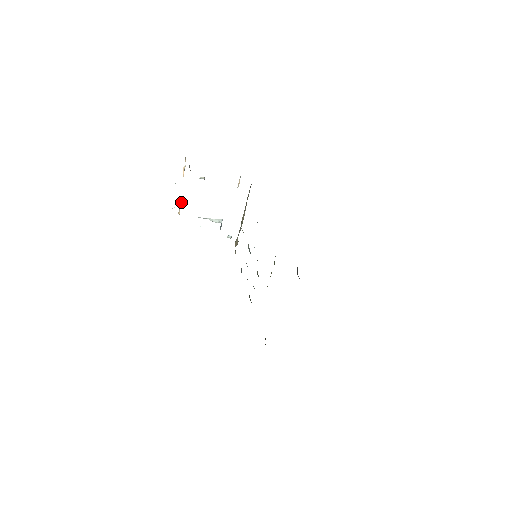
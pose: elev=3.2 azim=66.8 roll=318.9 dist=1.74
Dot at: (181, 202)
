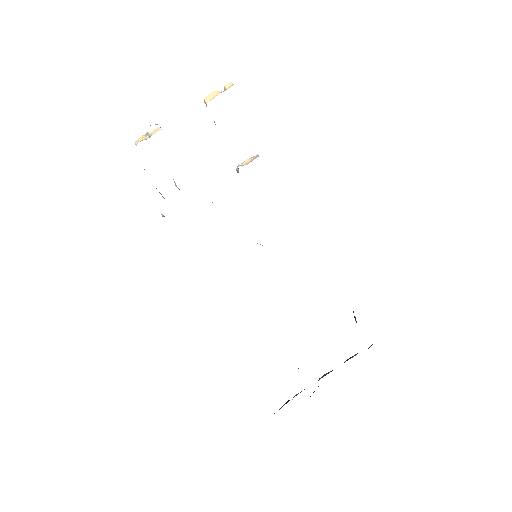
Dot at: occluded
